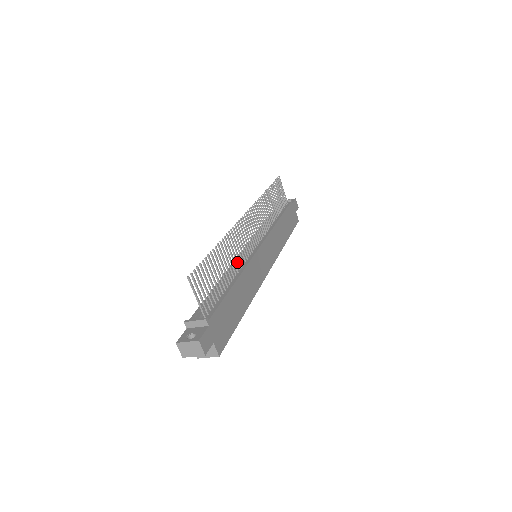
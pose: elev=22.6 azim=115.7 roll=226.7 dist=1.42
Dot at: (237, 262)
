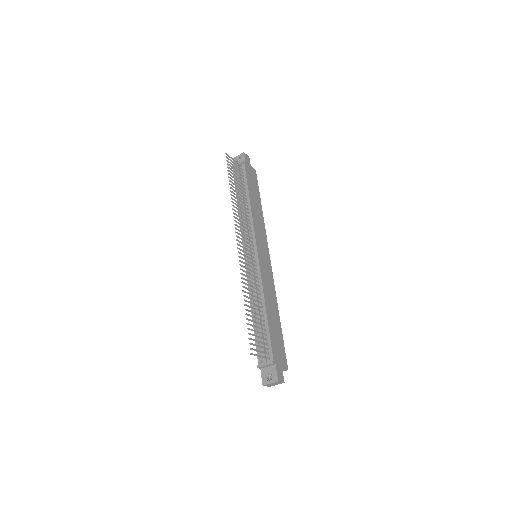
Dot at: (256, 289)
